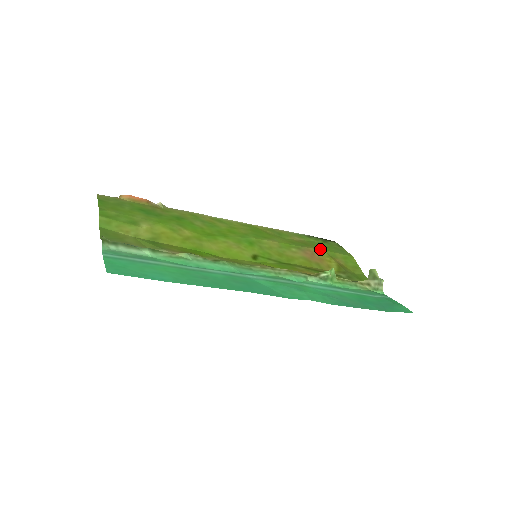
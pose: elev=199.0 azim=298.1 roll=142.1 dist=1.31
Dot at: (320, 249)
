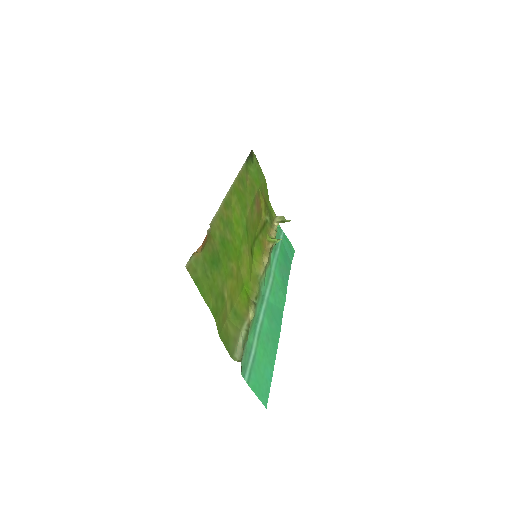
Dot at: (258, 188)
